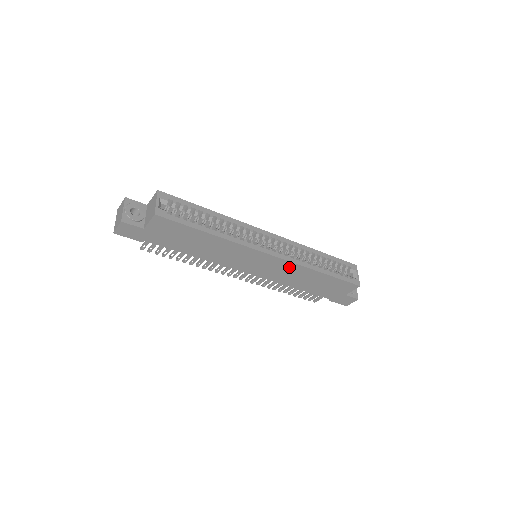
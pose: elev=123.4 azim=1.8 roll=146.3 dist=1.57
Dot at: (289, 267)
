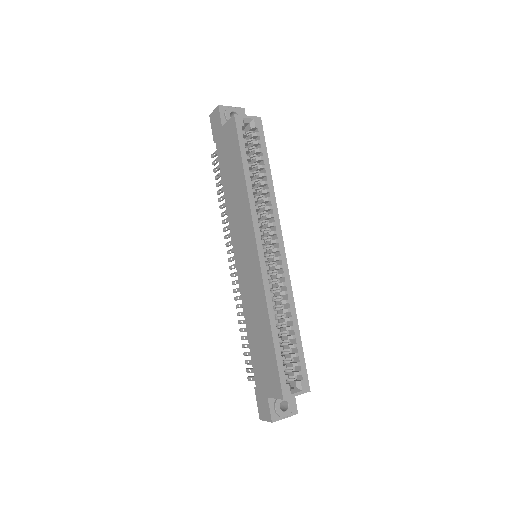
Dot at: (258, 287)
